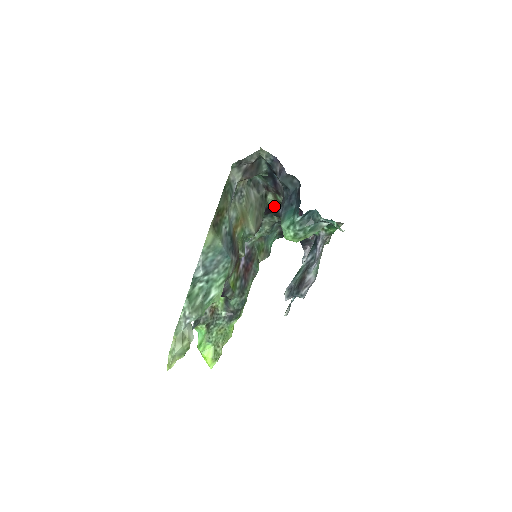
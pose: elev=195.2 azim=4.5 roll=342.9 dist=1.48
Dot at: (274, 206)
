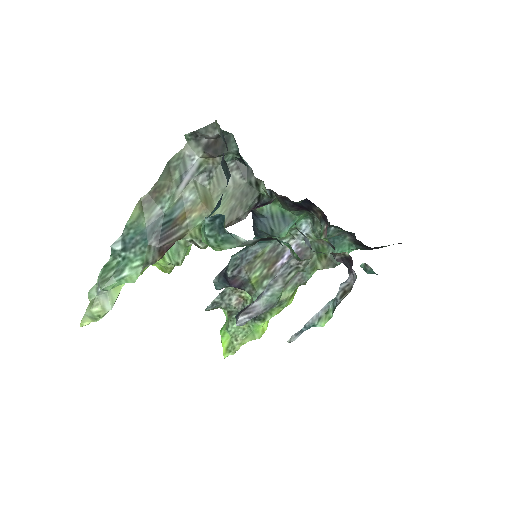
Dot at: occluded
